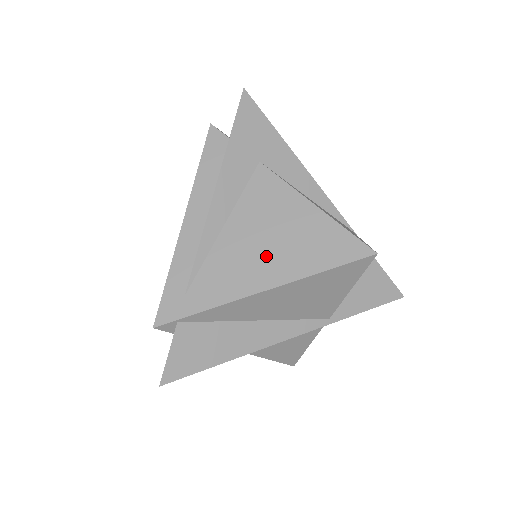
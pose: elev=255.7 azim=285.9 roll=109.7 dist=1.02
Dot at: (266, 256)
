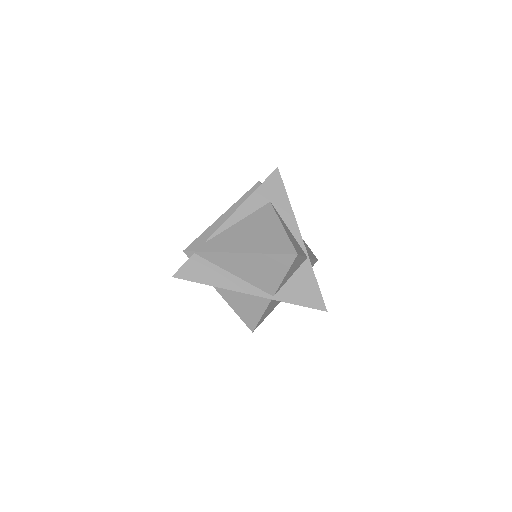
Dot at: (248, 239)
